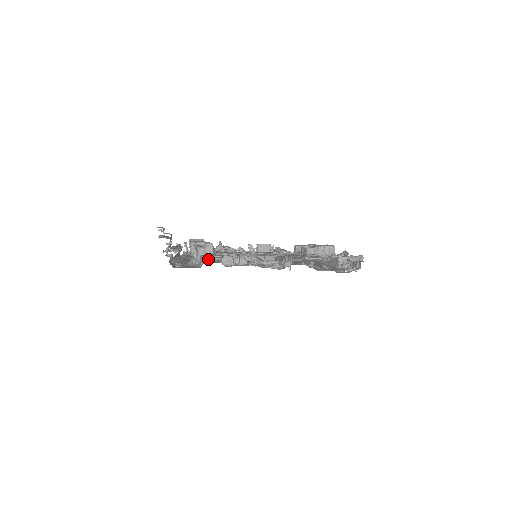
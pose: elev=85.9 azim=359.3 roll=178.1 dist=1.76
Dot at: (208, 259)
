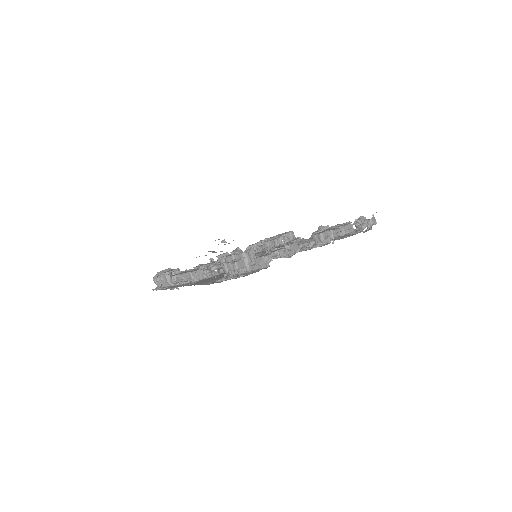
Dot at: occluded
